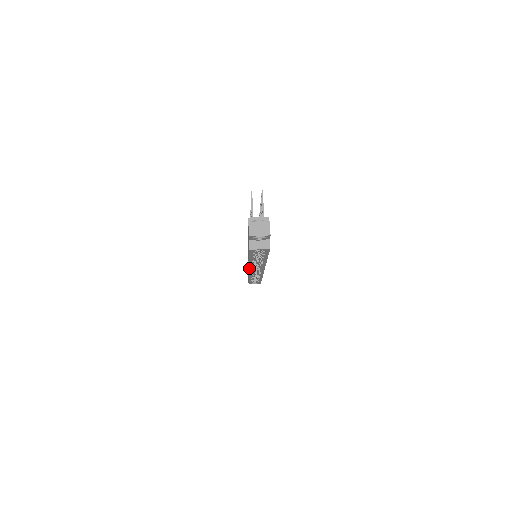
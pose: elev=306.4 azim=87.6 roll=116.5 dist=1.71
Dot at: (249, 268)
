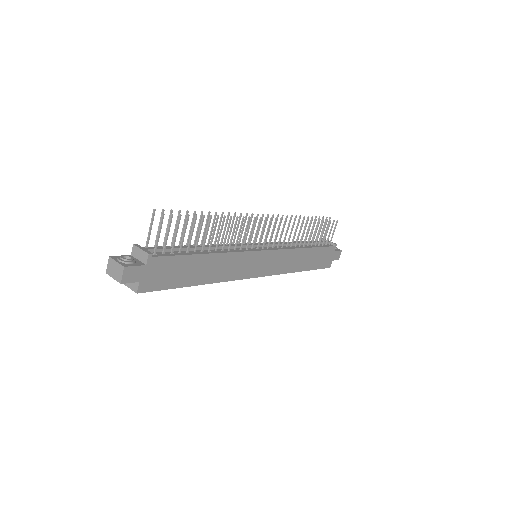
Dot at: occluded
